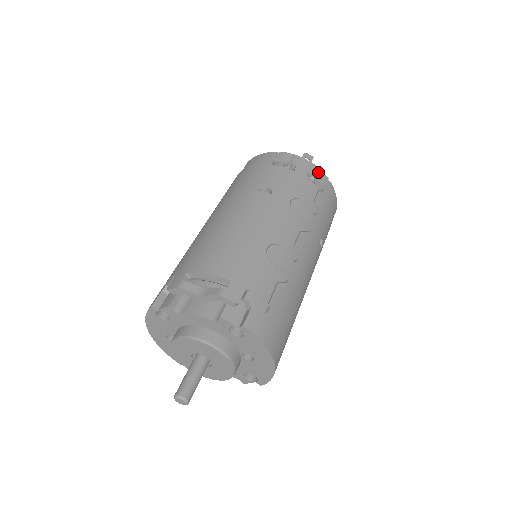
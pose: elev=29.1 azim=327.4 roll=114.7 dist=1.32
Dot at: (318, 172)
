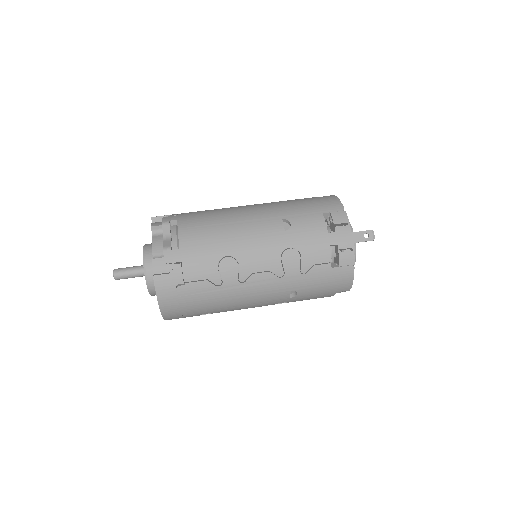
Dot at: (348, 252)
